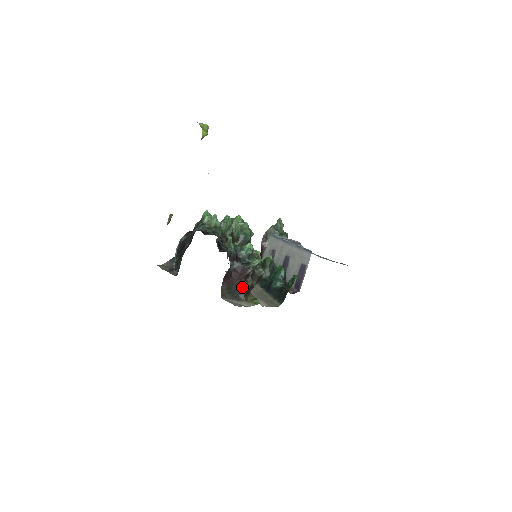
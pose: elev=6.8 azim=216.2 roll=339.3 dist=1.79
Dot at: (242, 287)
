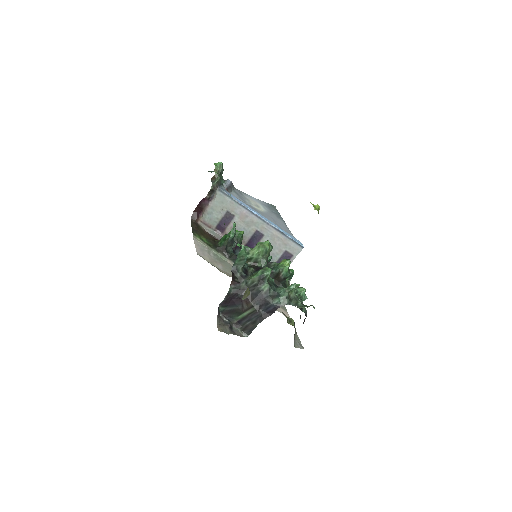
Dot at: occluded
